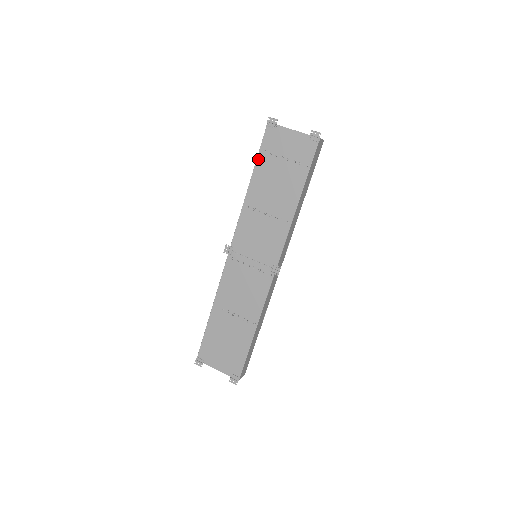
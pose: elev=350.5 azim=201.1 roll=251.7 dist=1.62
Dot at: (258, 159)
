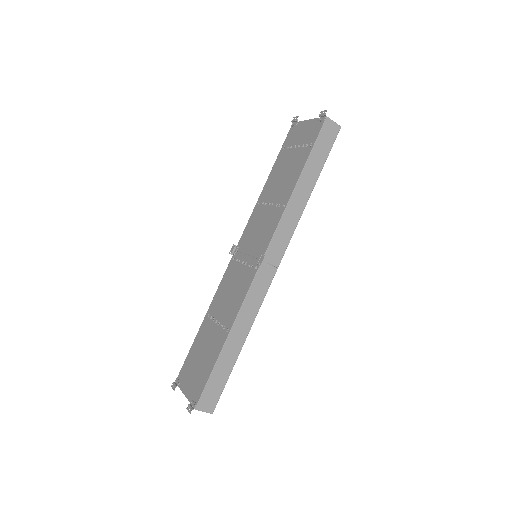
Dot at: (278, 157)
